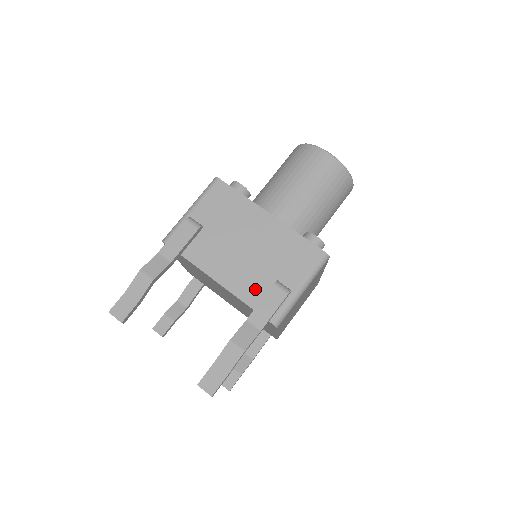
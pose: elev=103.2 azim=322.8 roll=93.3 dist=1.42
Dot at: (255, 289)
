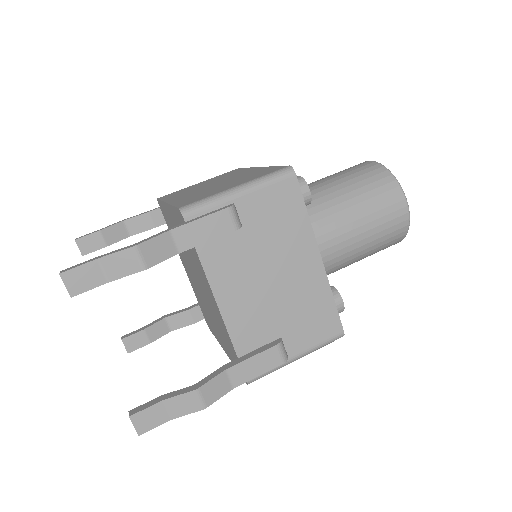
Dot at: (253, 335)
